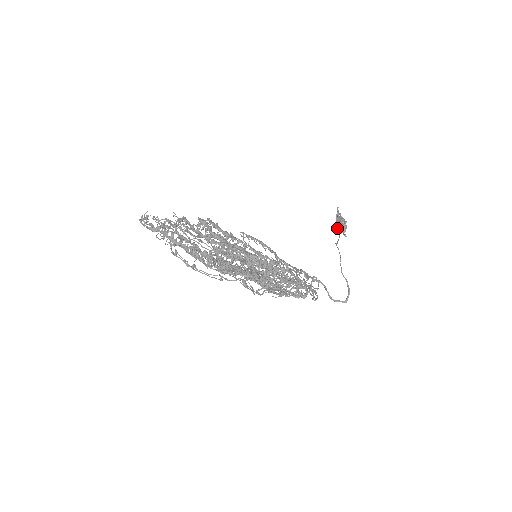
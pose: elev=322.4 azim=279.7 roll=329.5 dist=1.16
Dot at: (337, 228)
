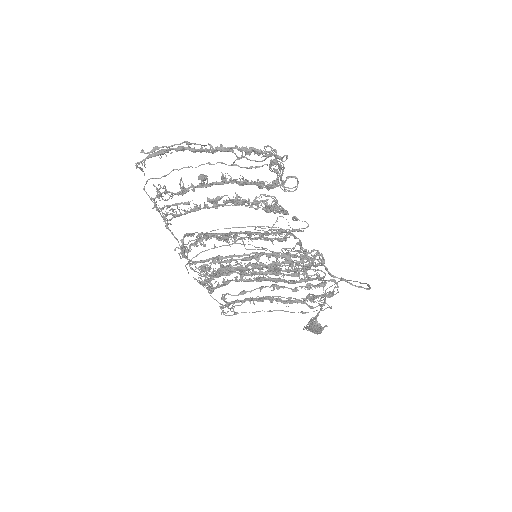
Dot at: (314, 325)
